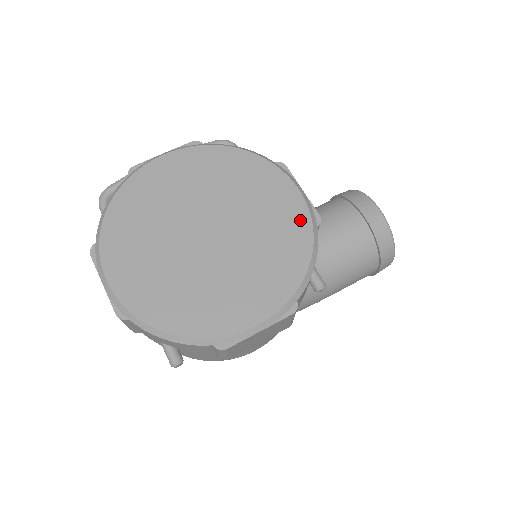
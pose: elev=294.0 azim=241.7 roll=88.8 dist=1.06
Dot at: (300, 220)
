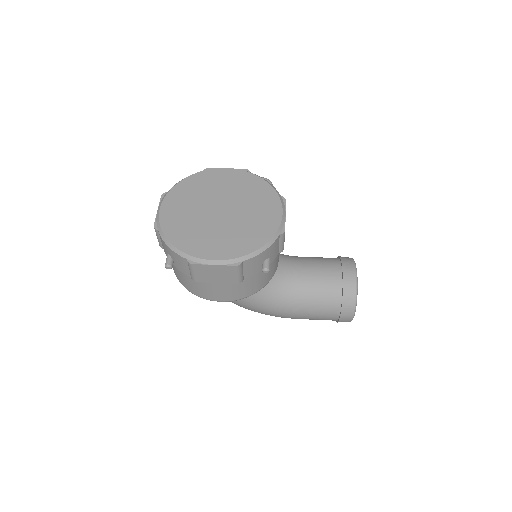
Dot at: (272, 226)
